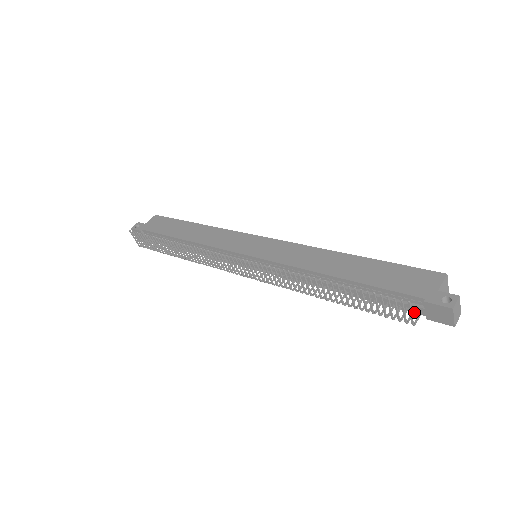
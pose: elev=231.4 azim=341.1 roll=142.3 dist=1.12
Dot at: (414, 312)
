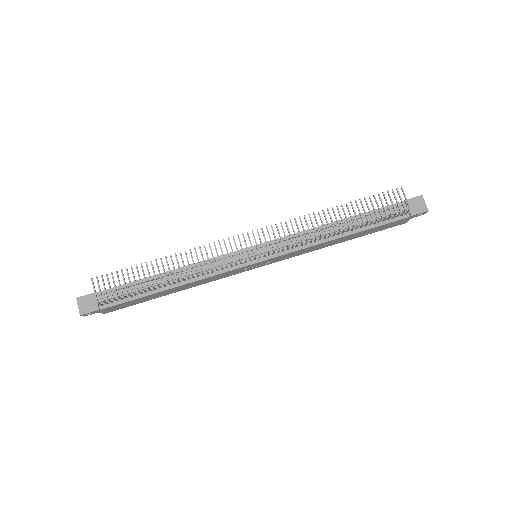
Dot at: (402, 215)
